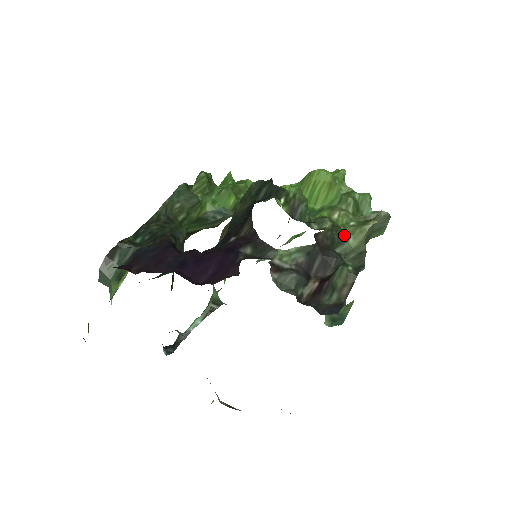
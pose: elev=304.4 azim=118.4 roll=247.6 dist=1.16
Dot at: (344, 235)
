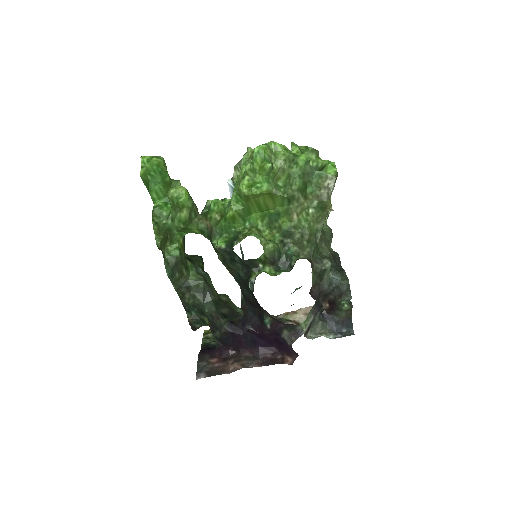
Dot at: (312, 229)
